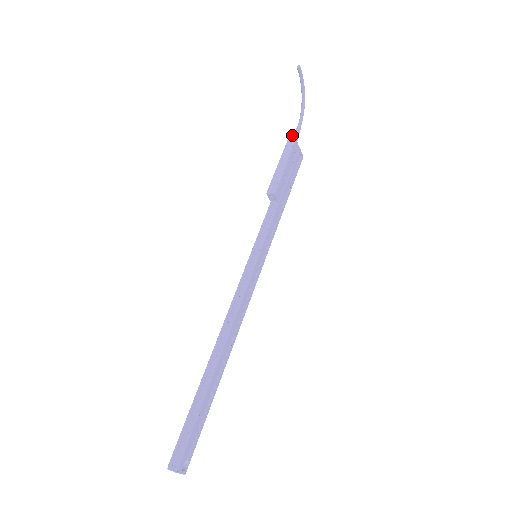
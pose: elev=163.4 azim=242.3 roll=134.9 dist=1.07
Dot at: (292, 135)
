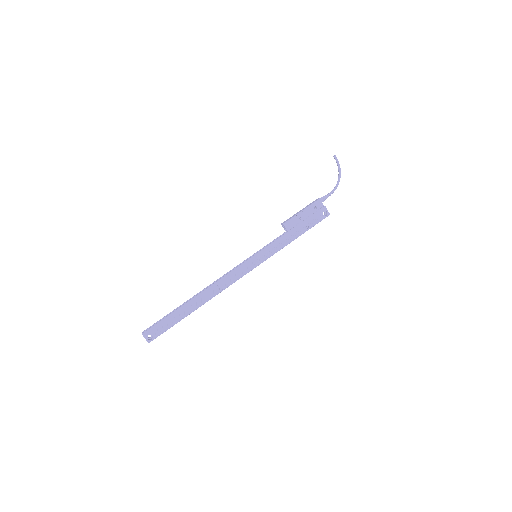
Dot at: (322, 197)
